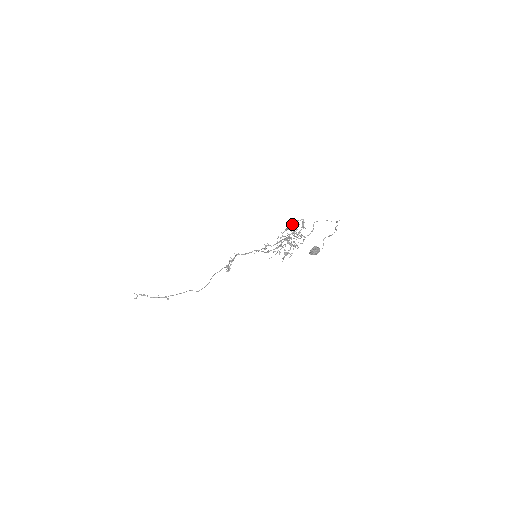
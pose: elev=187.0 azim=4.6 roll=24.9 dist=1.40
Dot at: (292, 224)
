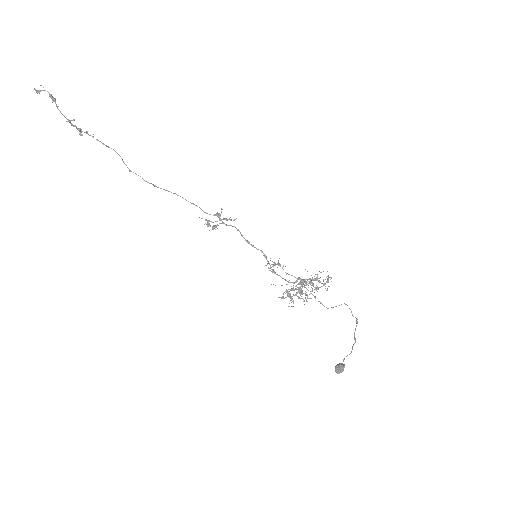
Dot at: occluded
